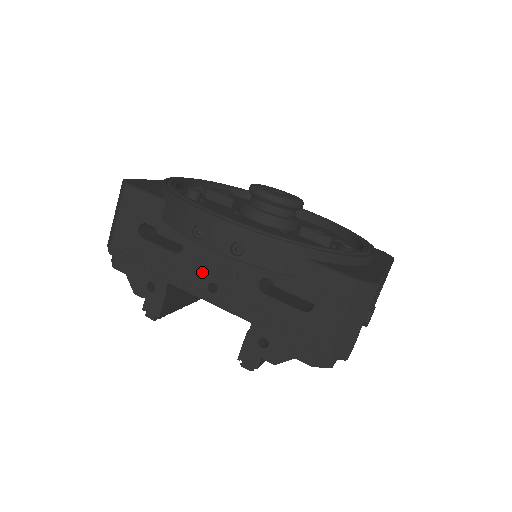
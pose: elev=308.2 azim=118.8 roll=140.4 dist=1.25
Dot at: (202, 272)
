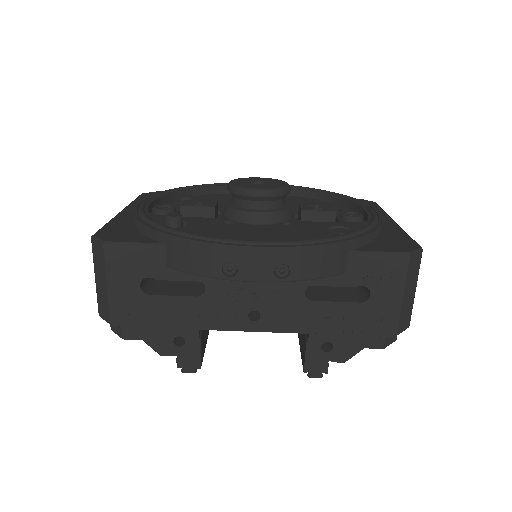
Dot at: (236, 305)
